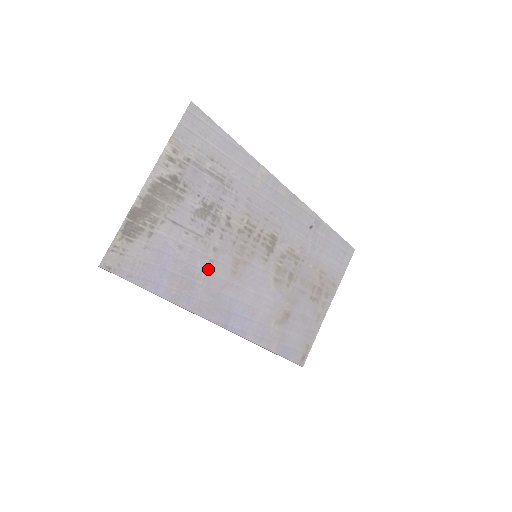
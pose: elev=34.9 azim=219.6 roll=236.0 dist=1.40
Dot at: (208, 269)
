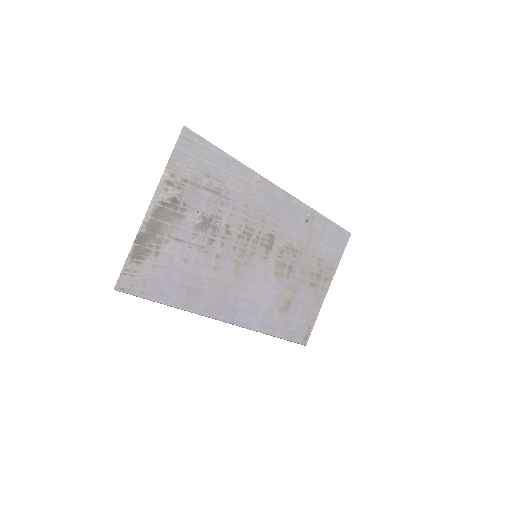
Dot at: (212, 275)
